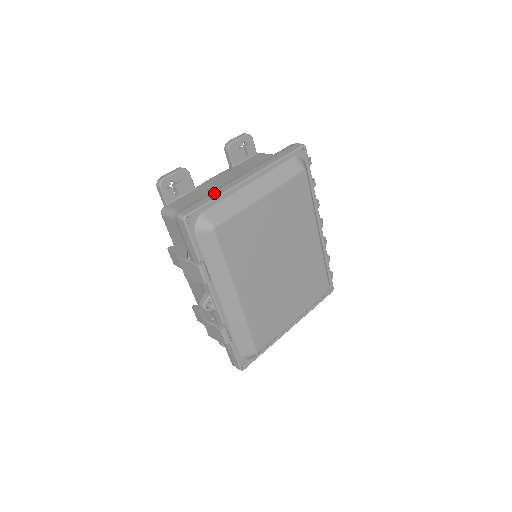
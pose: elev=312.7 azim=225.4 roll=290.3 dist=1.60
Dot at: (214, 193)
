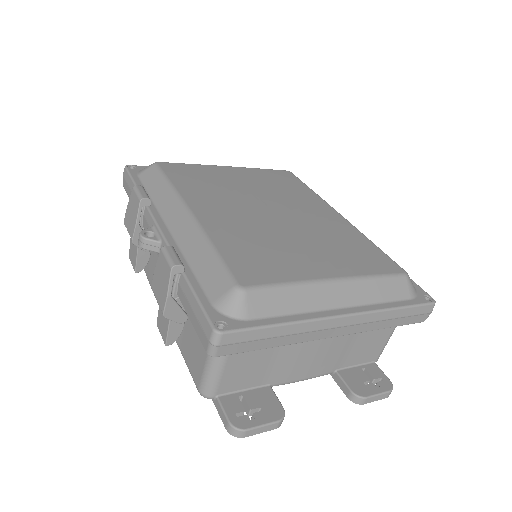
Dot at: occluded
